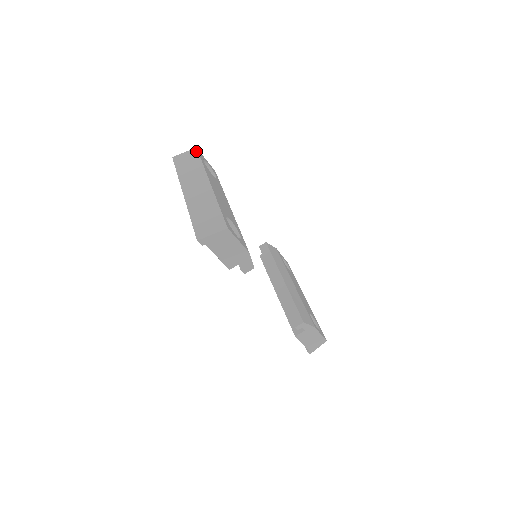
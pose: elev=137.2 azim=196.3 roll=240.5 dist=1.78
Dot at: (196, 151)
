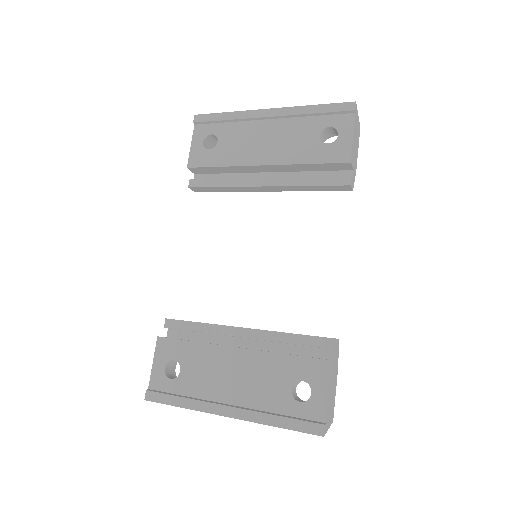
Dot at: occluded
